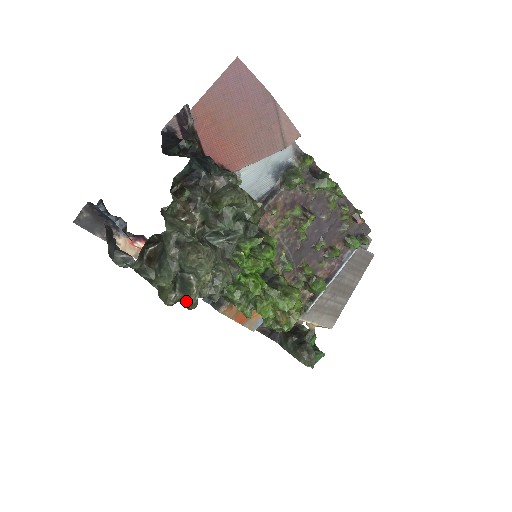
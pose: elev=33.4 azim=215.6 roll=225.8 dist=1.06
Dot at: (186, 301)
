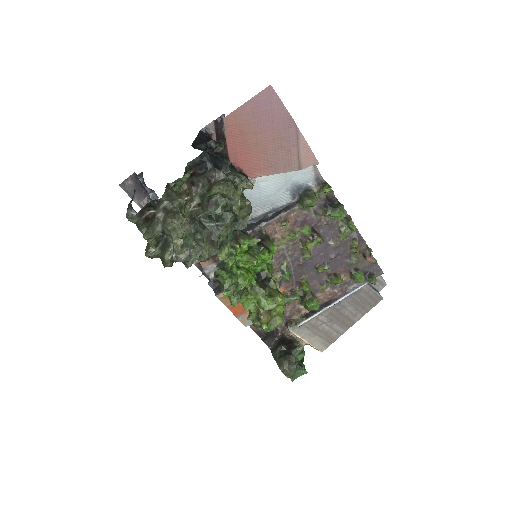
Dot at: (163, 258)
